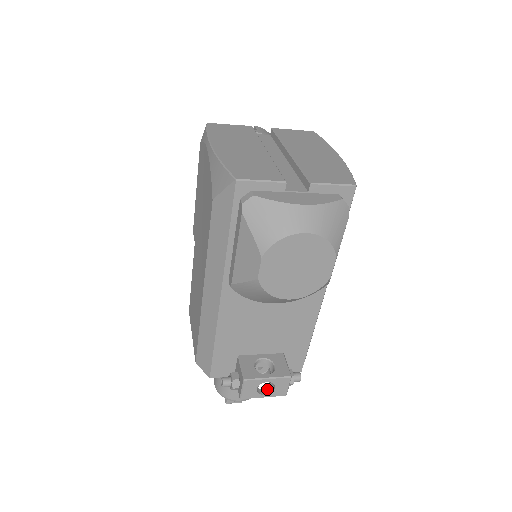
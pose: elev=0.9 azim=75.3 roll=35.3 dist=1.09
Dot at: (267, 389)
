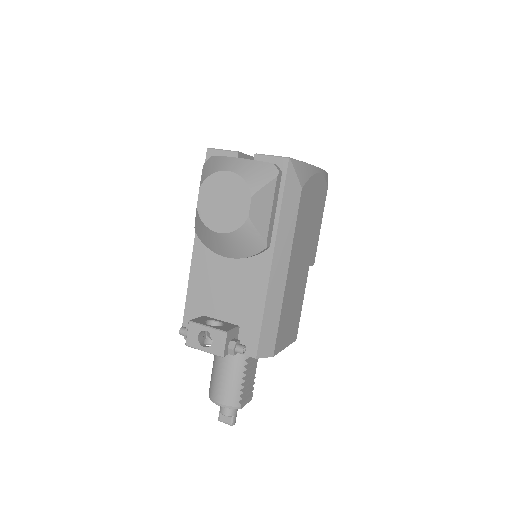
Dot at: (210, 346)
